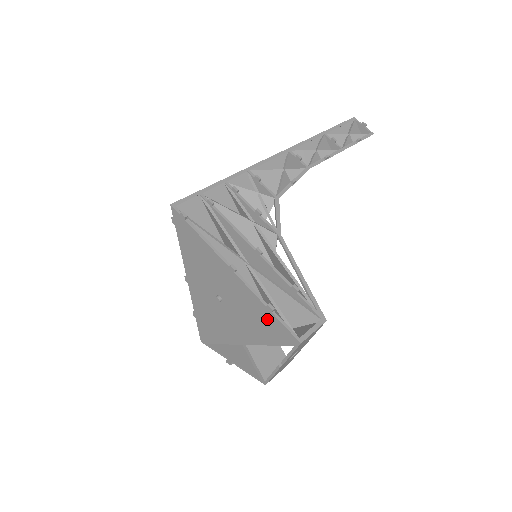
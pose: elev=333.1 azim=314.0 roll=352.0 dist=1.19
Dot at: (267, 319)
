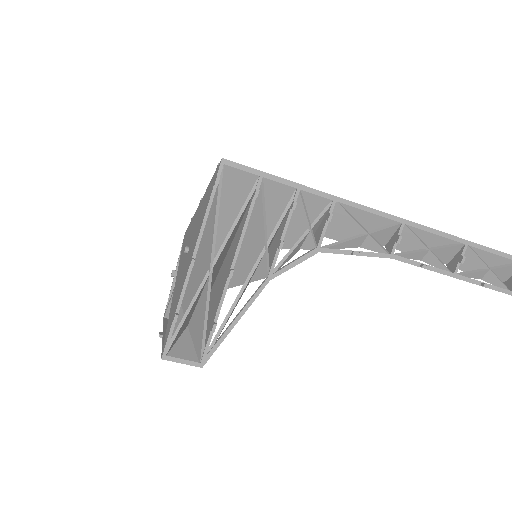
Dot at: (173, 315)
